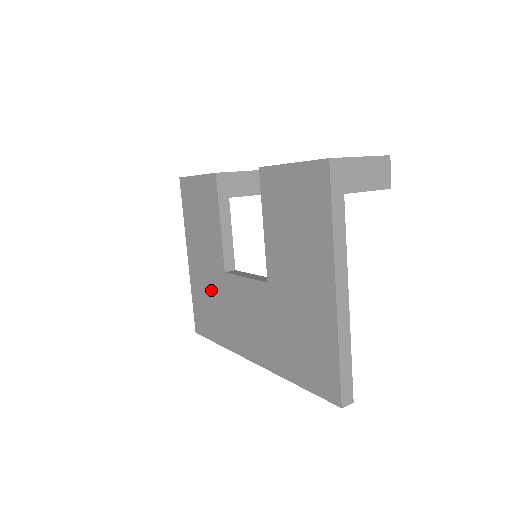
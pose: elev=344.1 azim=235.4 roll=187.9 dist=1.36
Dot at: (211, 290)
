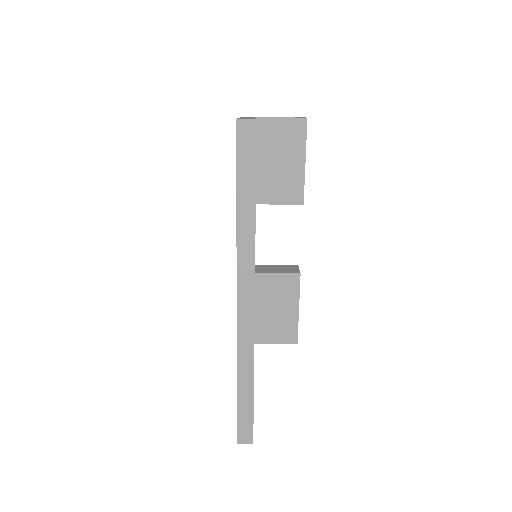
Dot at: occluded
